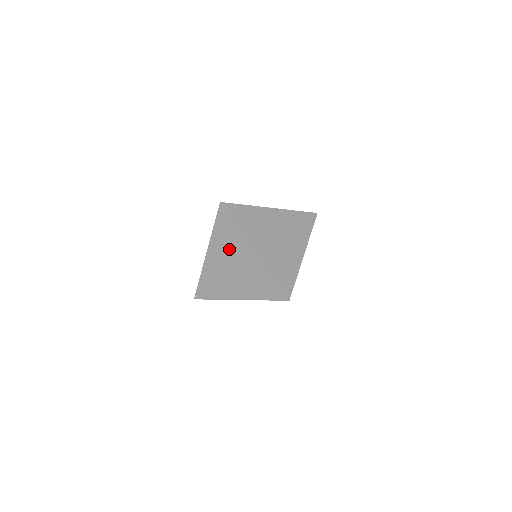
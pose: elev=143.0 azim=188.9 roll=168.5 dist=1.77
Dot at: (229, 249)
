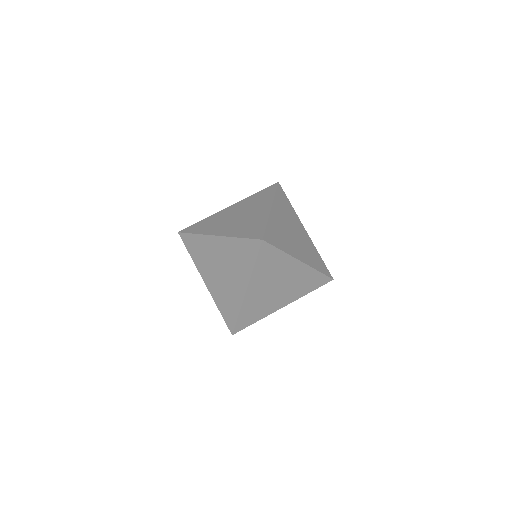
Dot at: (251, 205)
